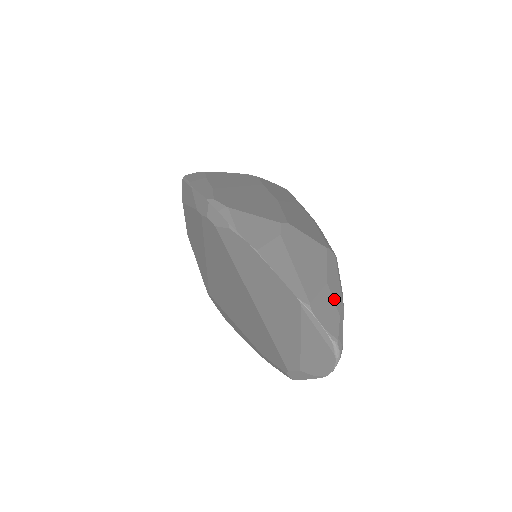
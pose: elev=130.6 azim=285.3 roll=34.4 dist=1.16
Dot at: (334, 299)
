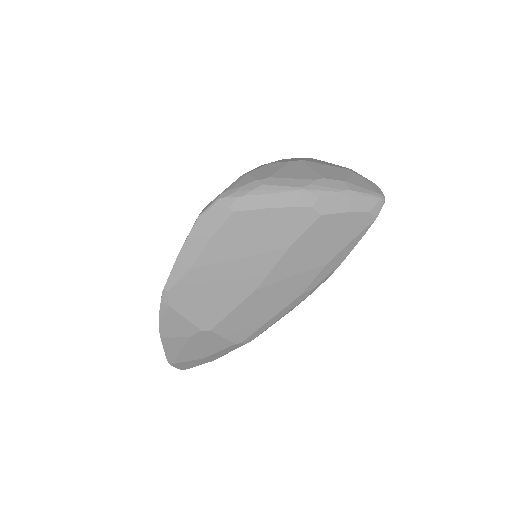
Dot at: (203, 362)
